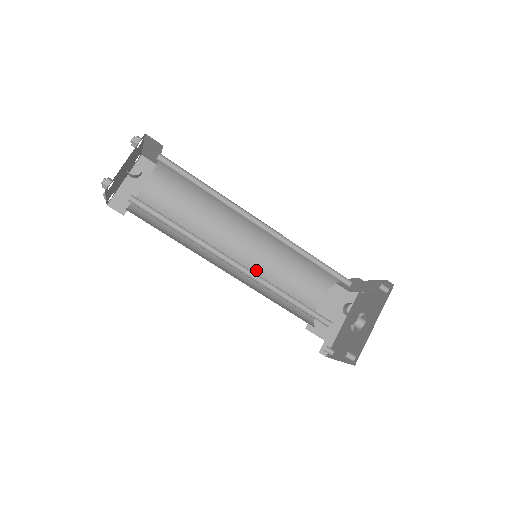
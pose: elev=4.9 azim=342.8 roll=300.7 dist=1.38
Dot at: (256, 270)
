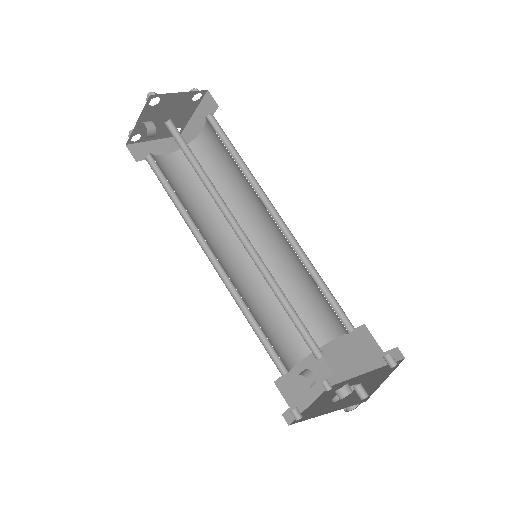
Dot at: (282, 262)
